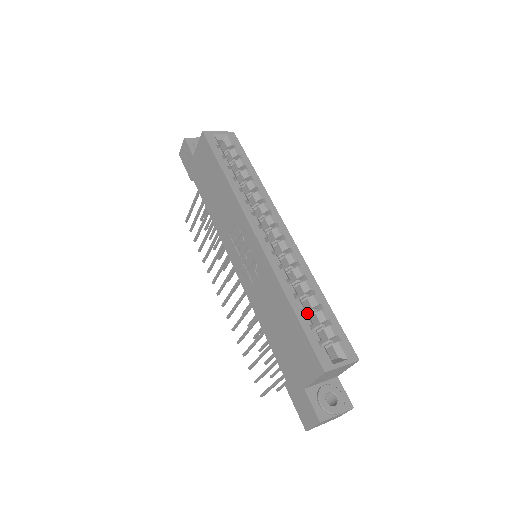
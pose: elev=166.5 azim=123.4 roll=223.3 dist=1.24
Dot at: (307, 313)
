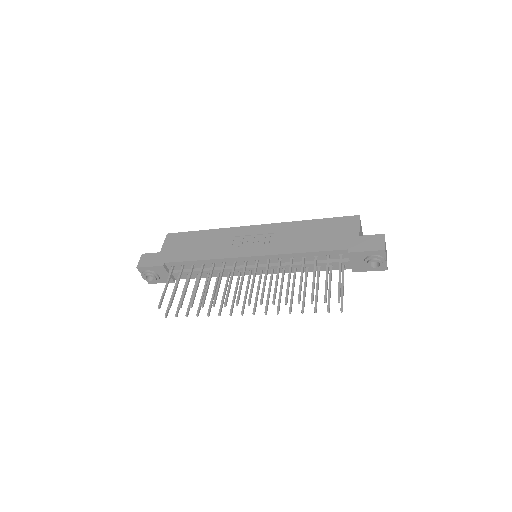
Dot at: occluded
